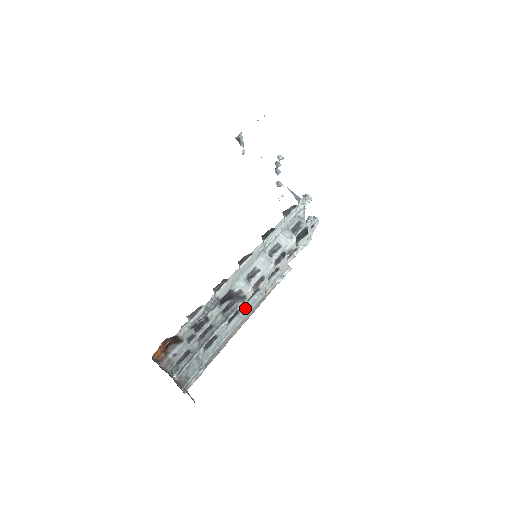
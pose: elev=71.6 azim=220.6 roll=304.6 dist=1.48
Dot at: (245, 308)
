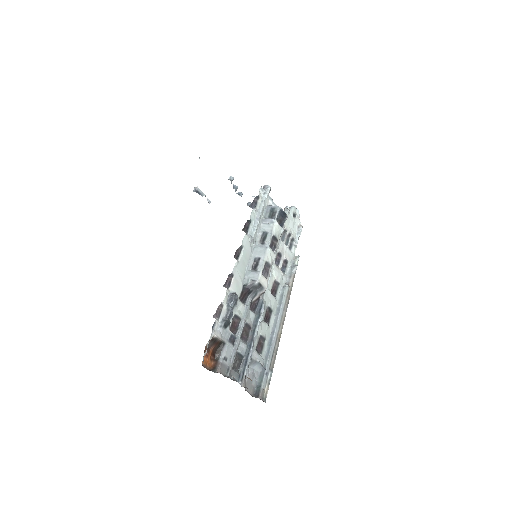
Dot at: (277, 305)
